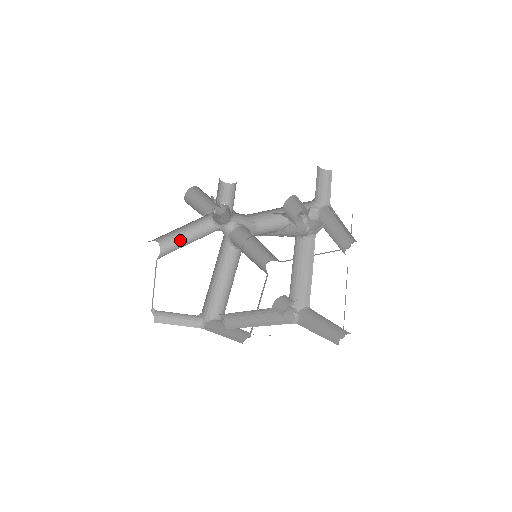
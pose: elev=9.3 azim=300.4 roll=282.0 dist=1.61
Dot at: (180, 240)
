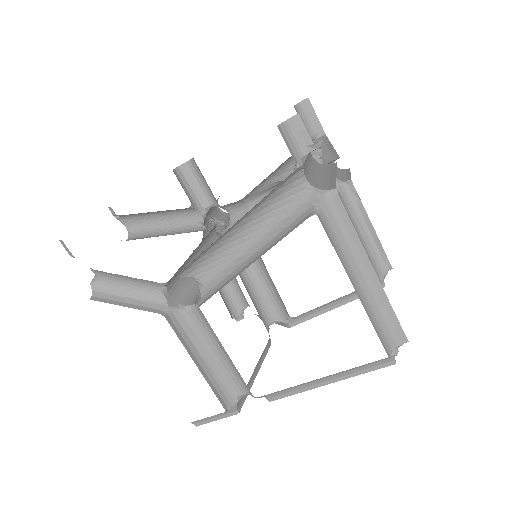
Dot at: (157, 235)
